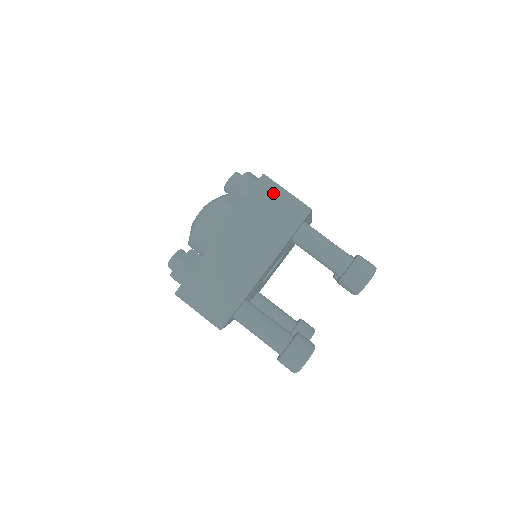
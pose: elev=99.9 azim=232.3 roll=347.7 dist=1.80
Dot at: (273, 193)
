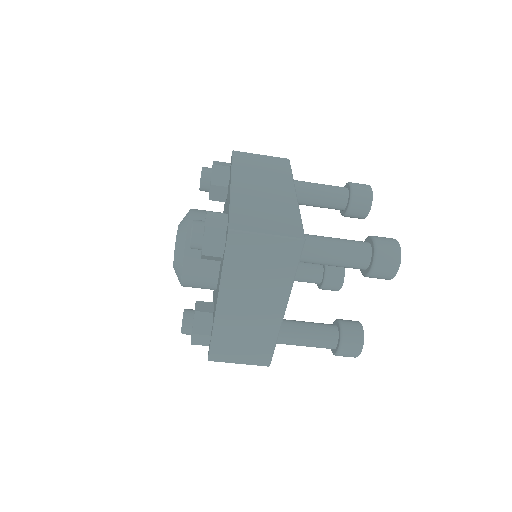
Dot at: (252, 244)
